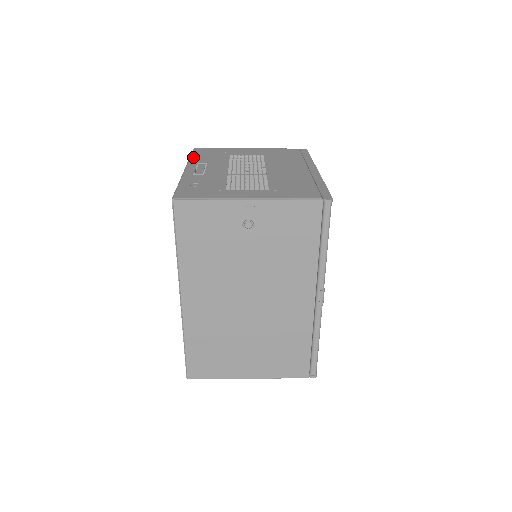
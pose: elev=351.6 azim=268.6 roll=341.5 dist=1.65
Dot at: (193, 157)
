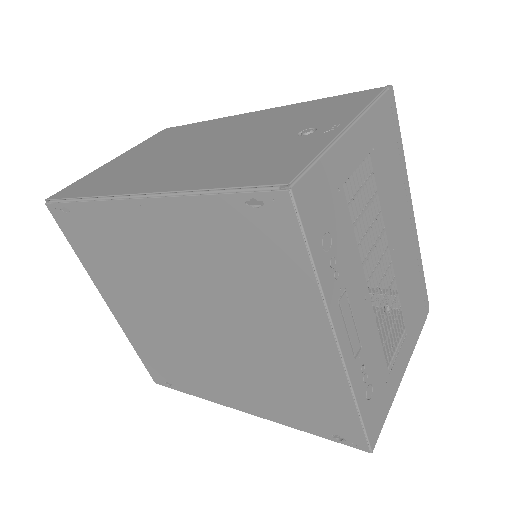
Dot at: (320, 269)
